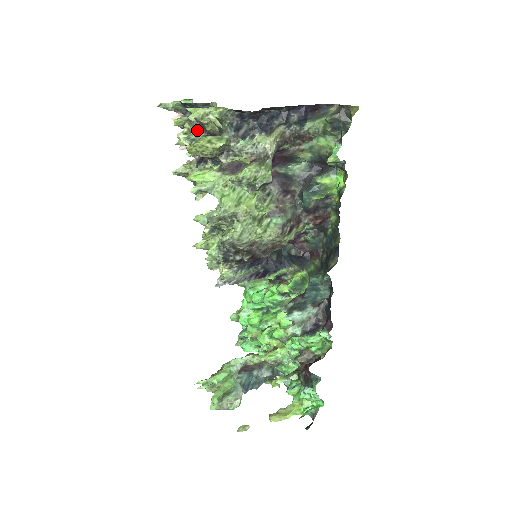
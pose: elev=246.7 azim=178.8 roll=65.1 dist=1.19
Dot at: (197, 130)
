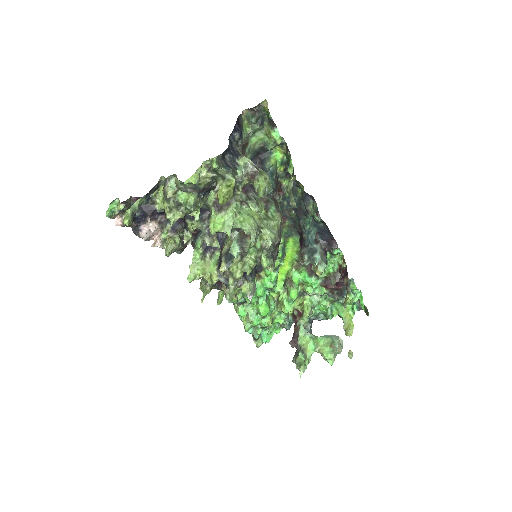
Dot at: (190, 196)
